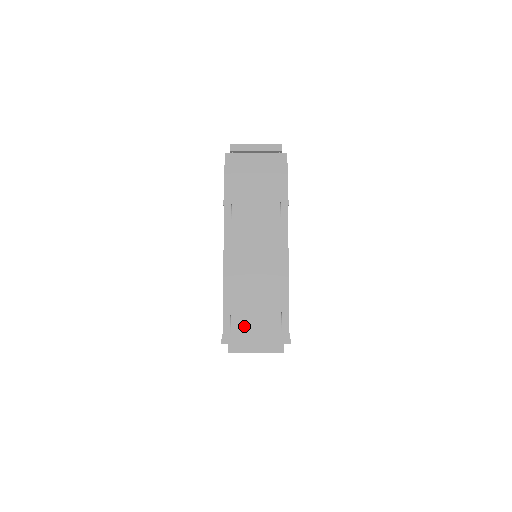
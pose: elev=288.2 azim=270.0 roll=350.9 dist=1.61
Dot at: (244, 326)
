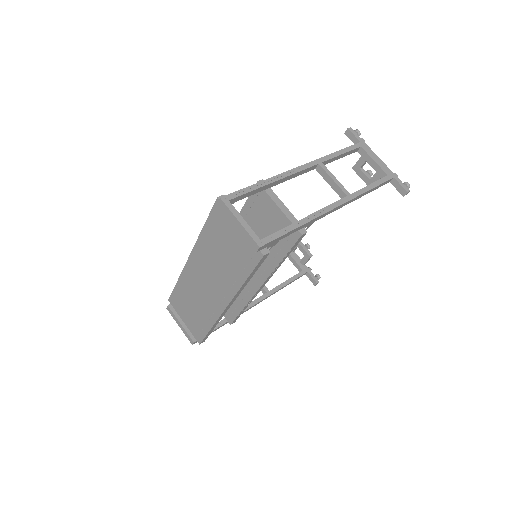
Dot at: (181, 308)
